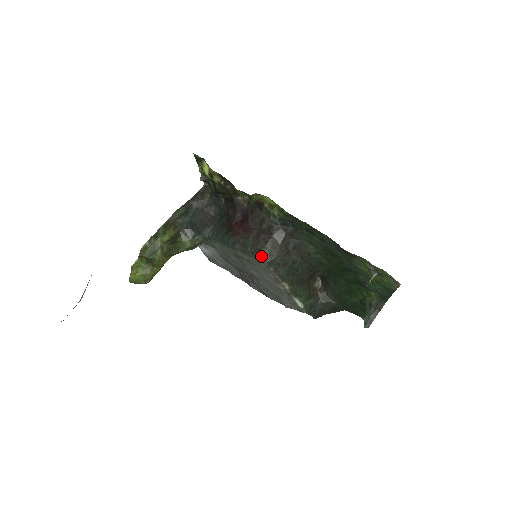
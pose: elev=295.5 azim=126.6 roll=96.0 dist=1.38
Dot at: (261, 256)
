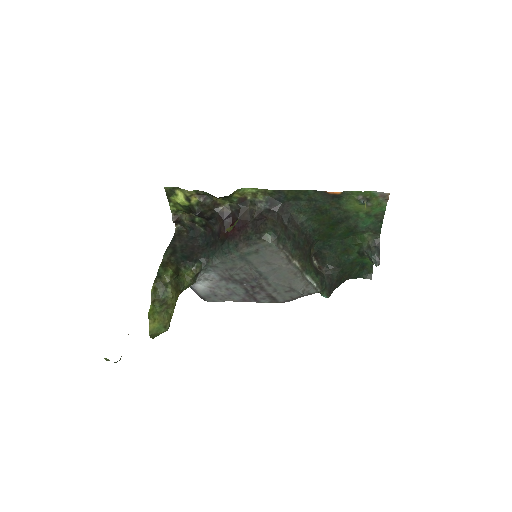
Dot at: (268, 236)
